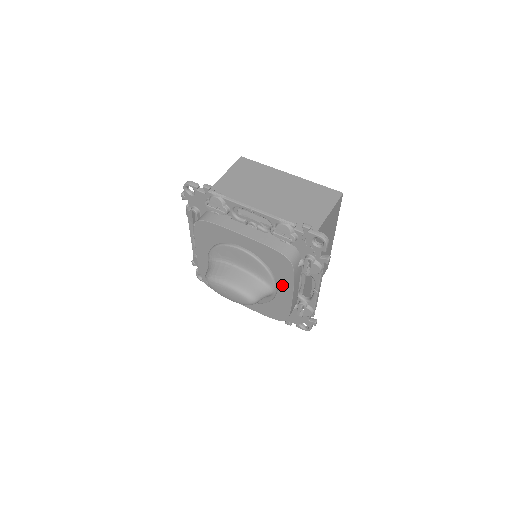
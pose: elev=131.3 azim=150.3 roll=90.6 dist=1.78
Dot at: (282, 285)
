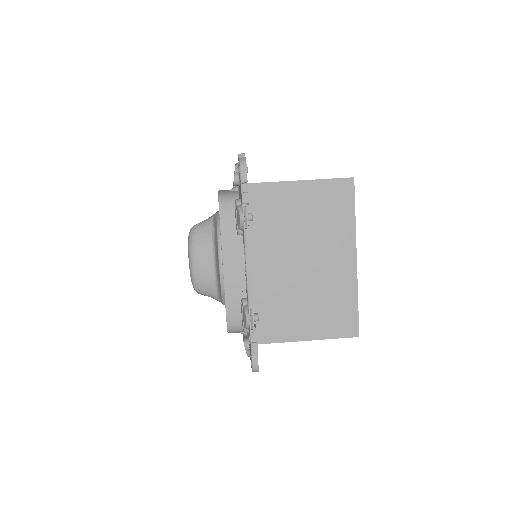
Dot at: occluded
